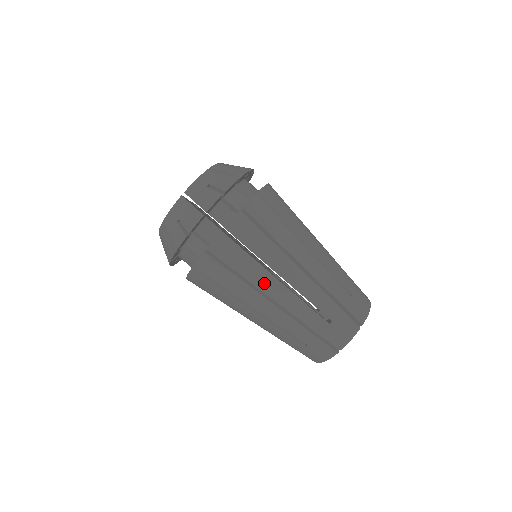
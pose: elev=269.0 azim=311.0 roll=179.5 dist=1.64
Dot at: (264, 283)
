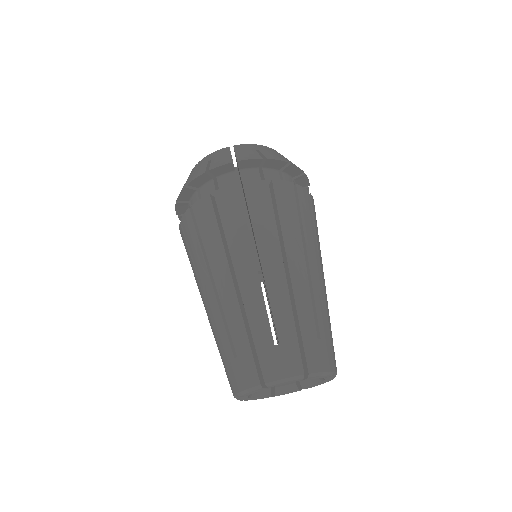
Dot at: (293, 248)
